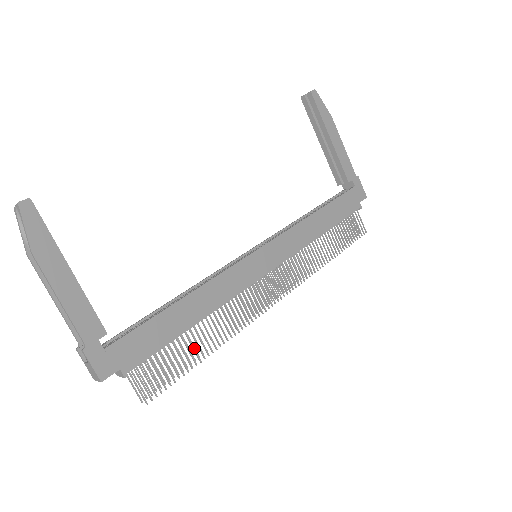
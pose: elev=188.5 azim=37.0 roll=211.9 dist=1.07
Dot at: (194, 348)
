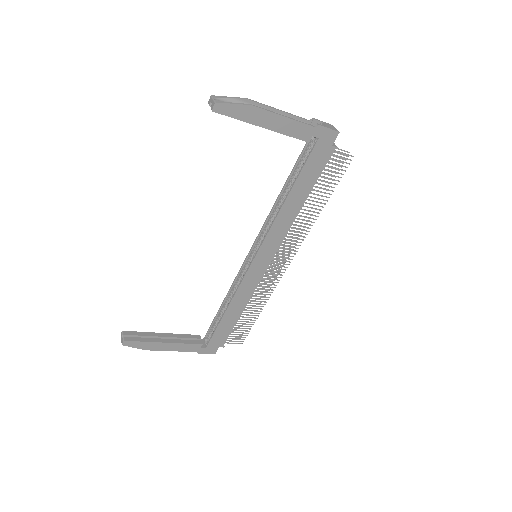
Dot at: occluded
